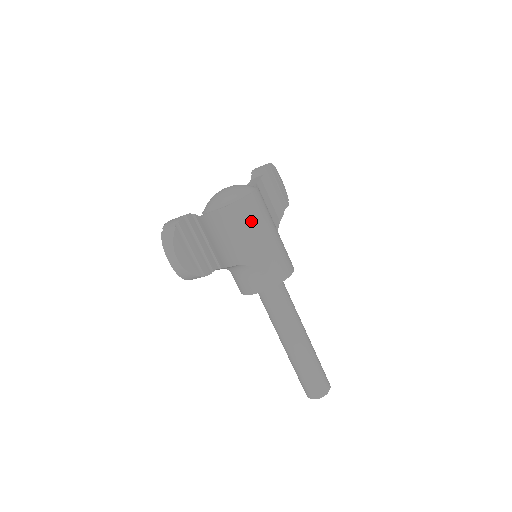
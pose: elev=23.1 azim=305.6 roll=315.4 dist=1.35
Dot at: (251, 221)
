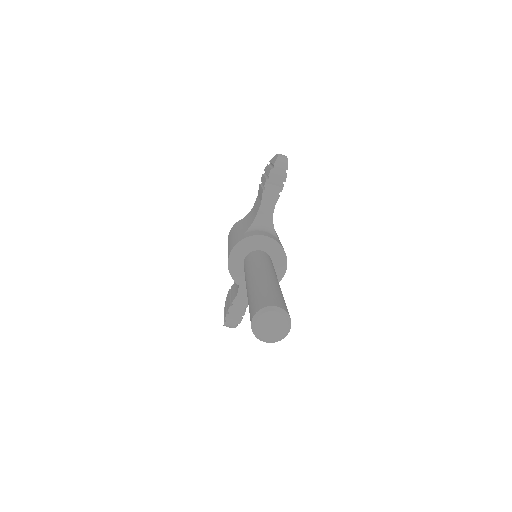
Dot at: occluded
